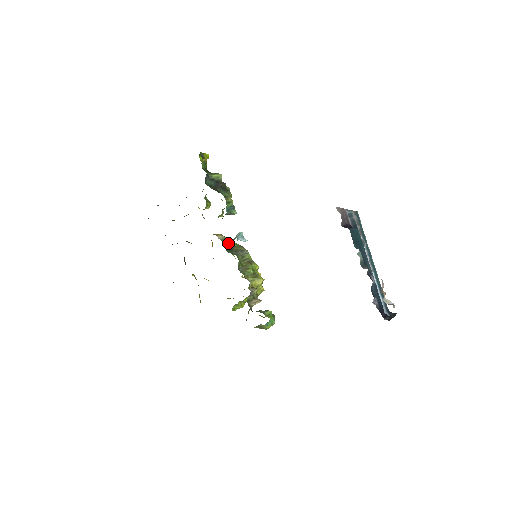
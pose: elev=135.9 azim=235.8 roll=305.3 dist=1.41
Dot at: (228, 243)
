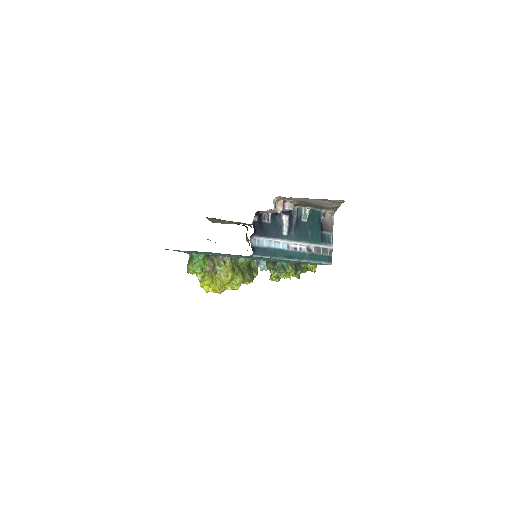
Dot at: (254, 269)
